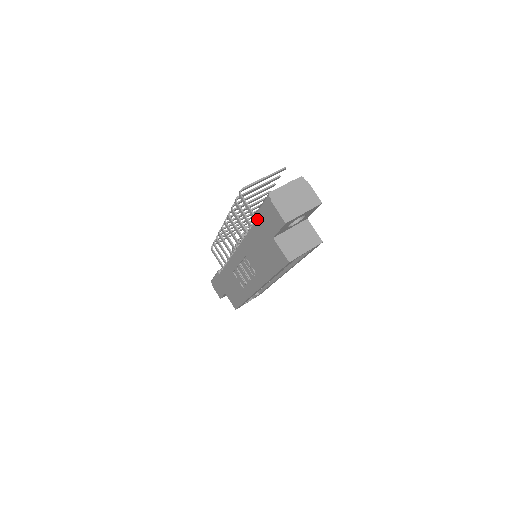
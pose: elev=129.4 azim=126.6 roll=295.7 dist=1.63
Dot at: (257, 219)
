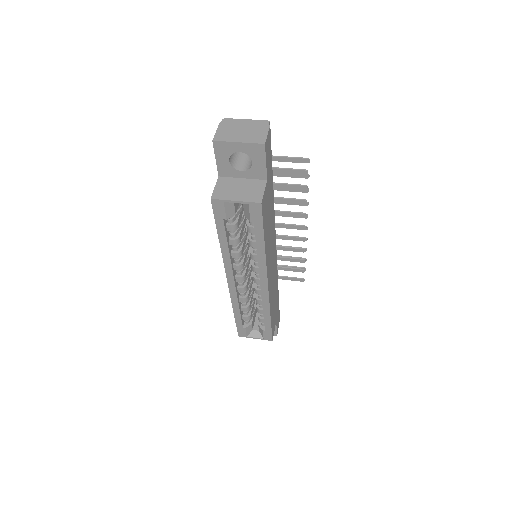
Dot at: occluded
